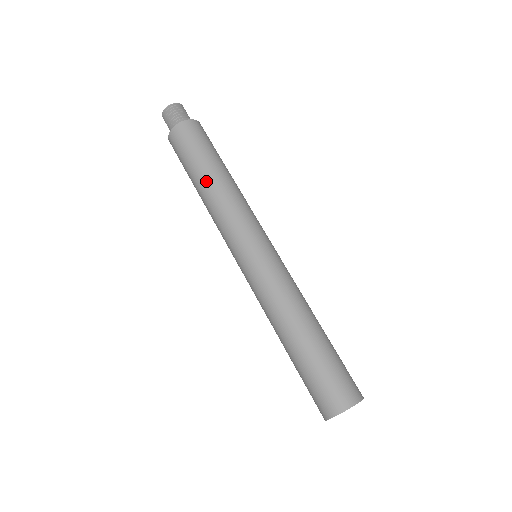
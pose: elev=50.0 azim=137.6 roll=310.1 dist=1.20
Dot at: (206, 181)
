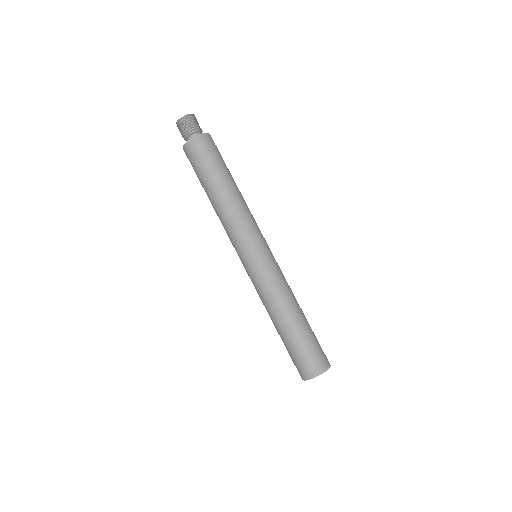
Dot at: (215, 195)
